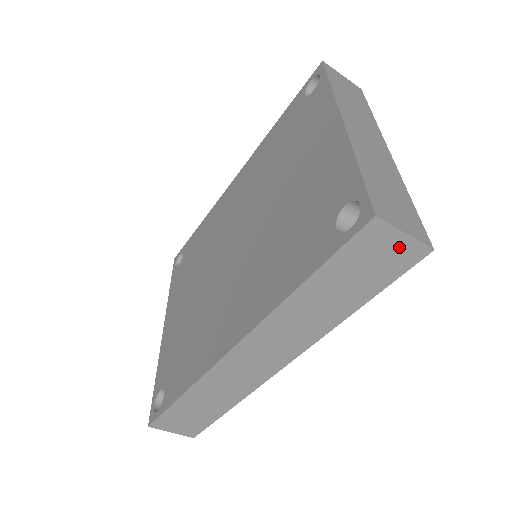
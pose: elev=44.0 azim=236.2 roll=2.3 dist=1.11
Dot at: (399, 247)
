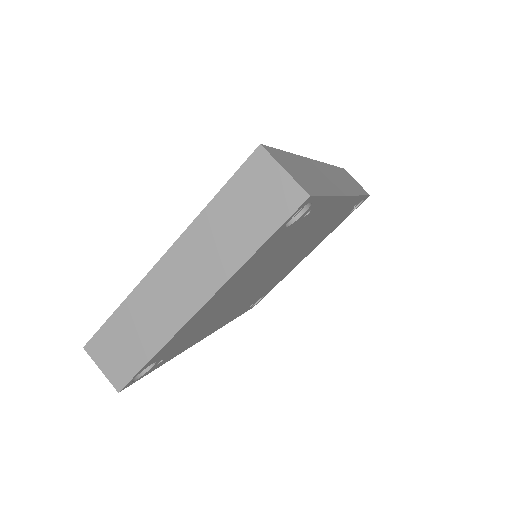
Dot at: (358, 184)
